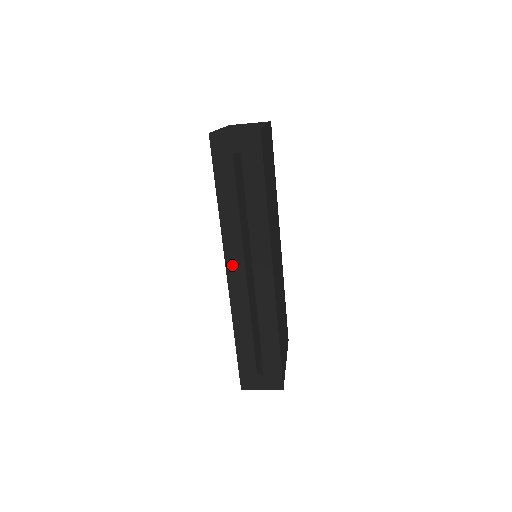
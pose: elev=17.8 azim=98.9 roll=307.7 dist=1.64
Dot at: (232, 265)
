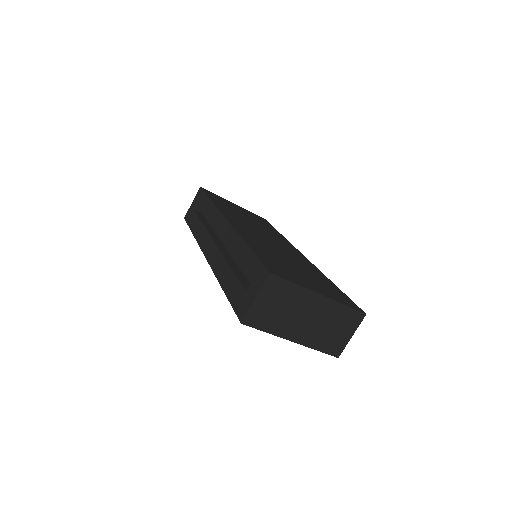
Dot at: (206, 248)
